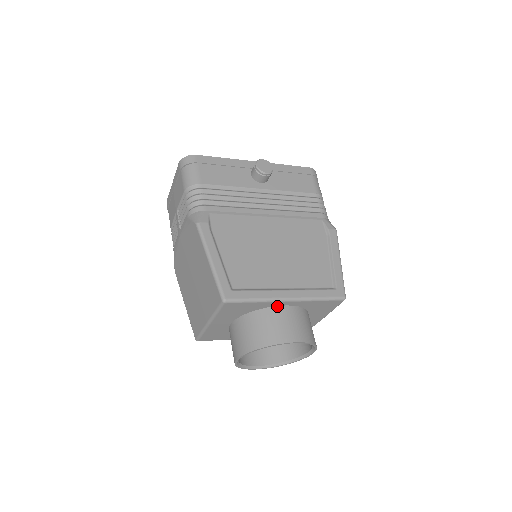
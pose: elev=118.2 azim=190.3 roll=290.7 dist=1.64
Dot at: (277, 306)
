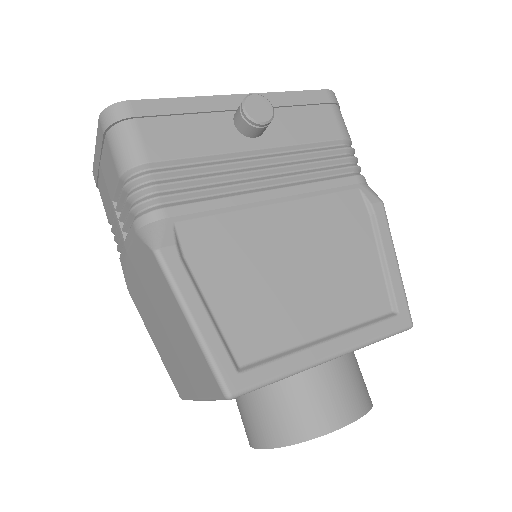
Dot at: occluded
